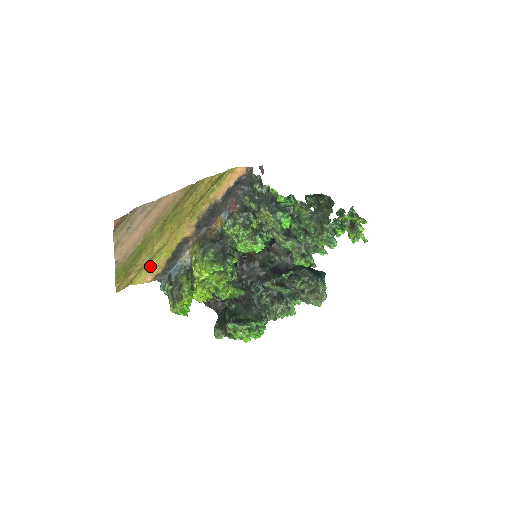
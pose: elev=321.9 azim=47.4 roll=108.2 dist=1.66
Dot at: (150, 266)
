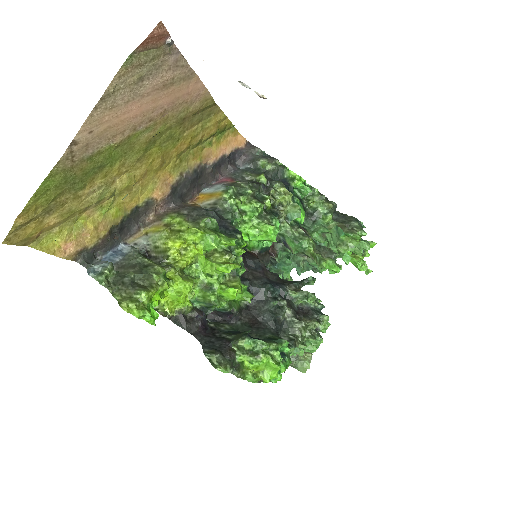
Dot at: (83, 222)
